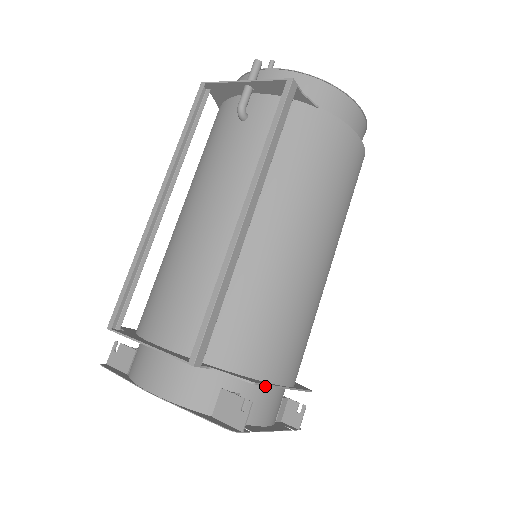
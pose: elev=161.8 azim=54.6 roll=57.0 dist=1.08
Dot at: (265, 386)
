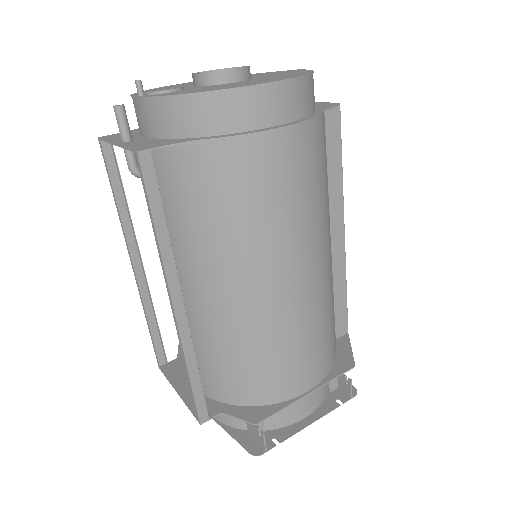
Dot at: occluded
